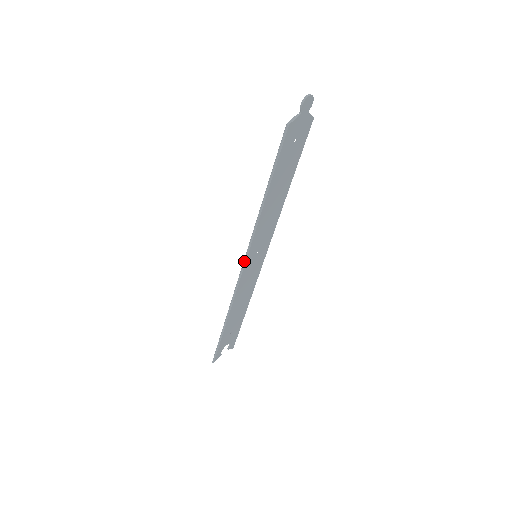
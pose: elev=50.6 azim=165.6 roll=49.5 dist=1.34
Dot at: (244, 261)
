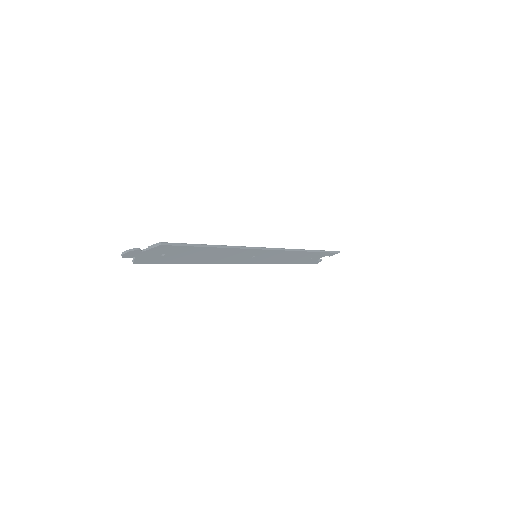
Dot at: (242, 263)
